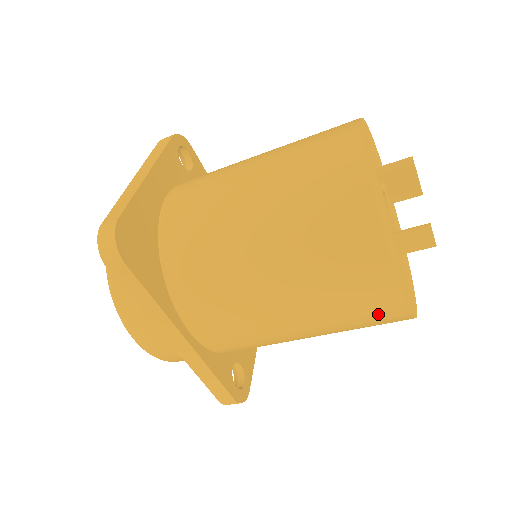
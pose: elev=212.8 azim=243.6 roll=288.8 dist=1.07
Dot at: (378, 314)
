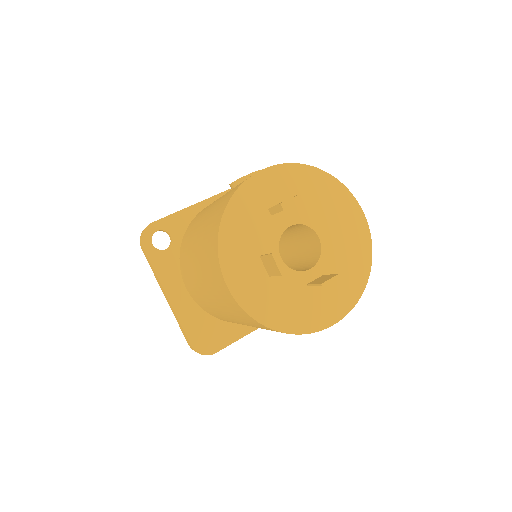
Dot at: occluded
